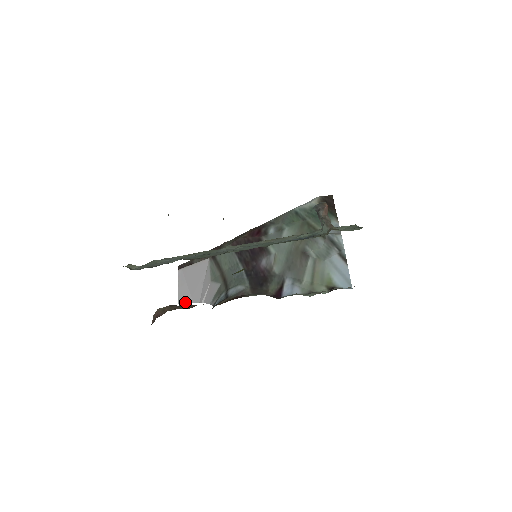
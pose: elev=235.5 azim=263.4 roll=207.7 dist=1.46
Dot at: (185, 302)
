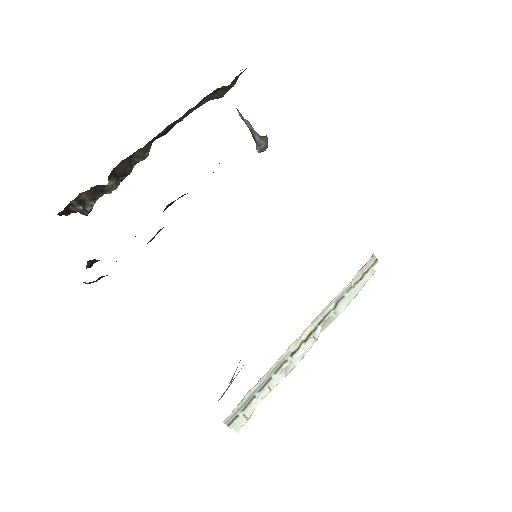
Dot at: occluded
